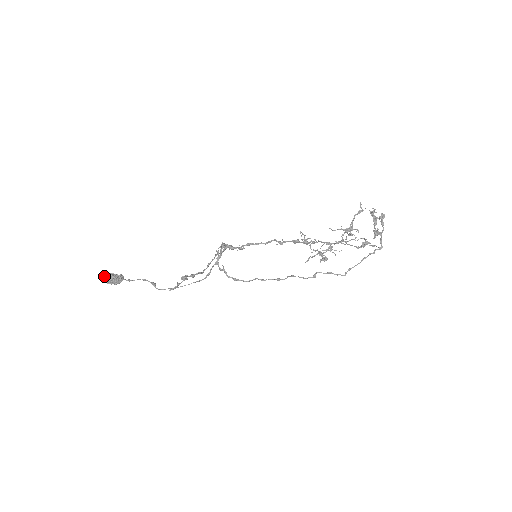
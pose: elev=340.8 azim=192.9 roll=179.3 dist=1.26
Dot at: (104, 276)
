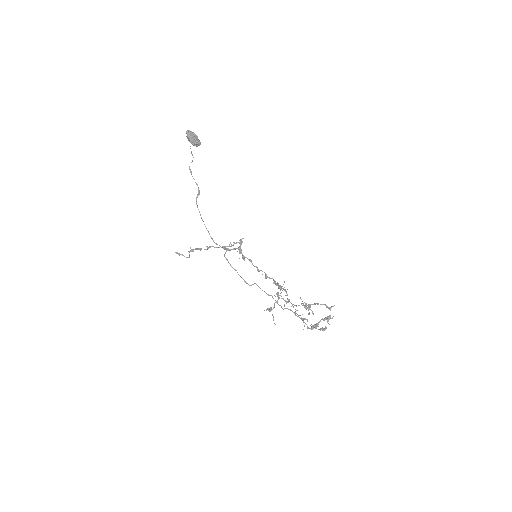
Dot at: (189, 136)
